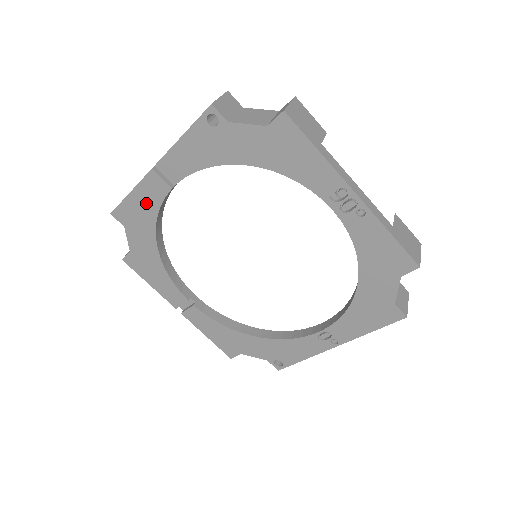
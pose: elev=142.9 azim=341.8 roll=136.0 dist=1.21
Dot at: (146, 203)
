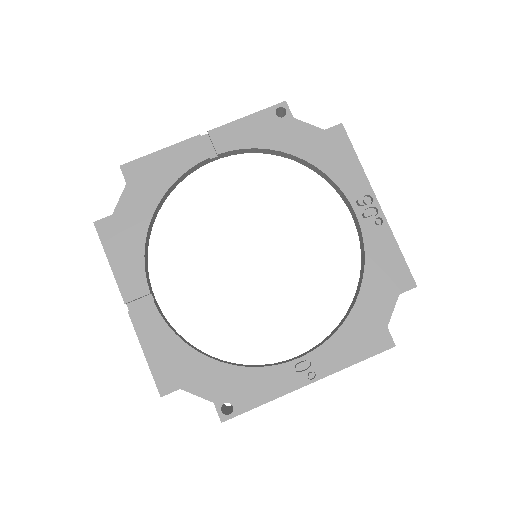
Dot at: (171, 165)
